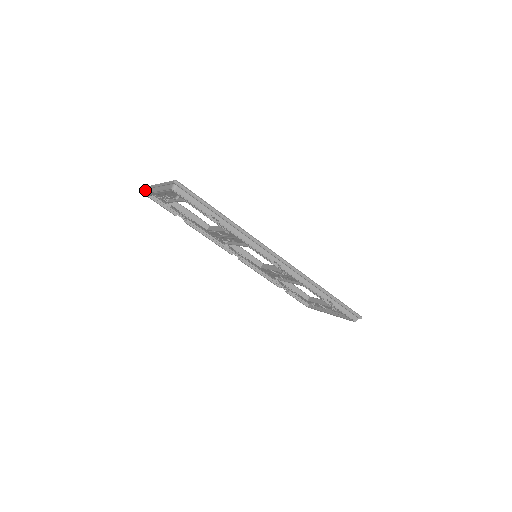
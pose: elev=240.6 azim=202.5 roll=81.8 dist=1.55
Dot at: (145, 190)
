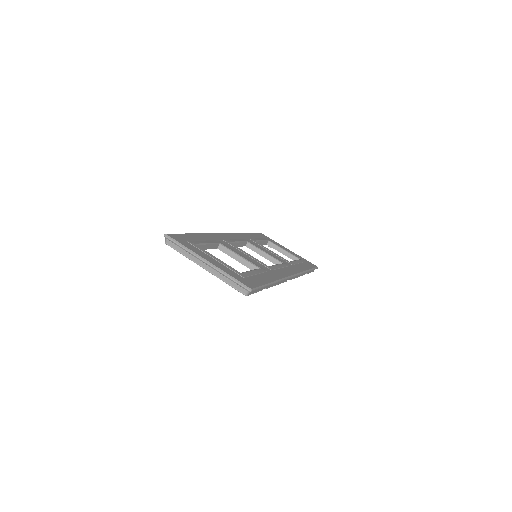
Dot at: (166, 240)
